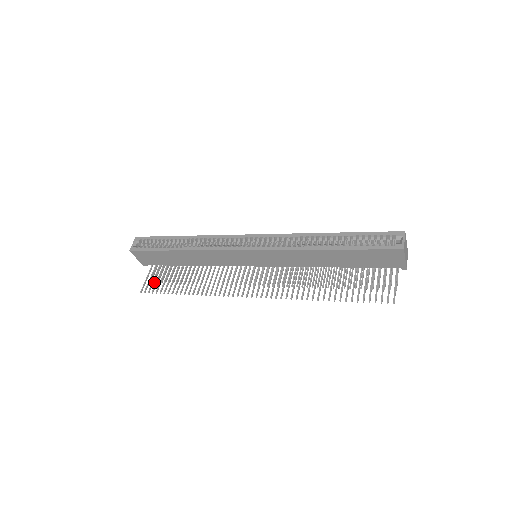
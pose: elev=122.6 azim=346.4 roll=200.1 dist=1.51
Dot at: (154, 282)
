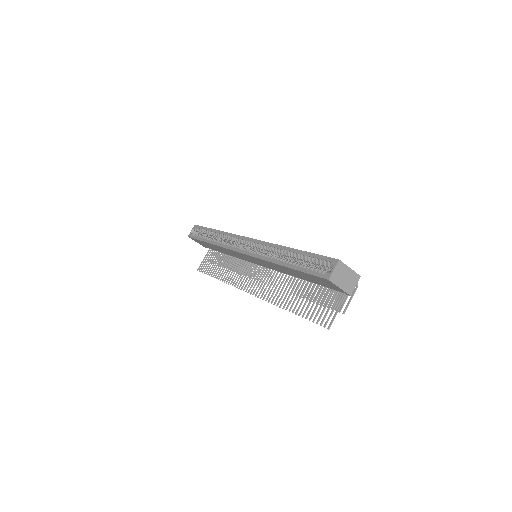
Dot at: occluded
